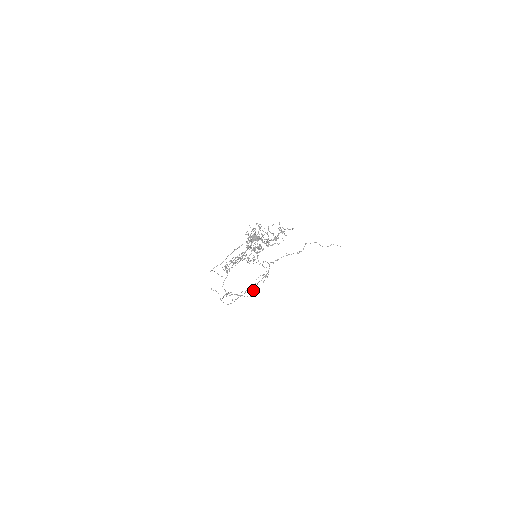
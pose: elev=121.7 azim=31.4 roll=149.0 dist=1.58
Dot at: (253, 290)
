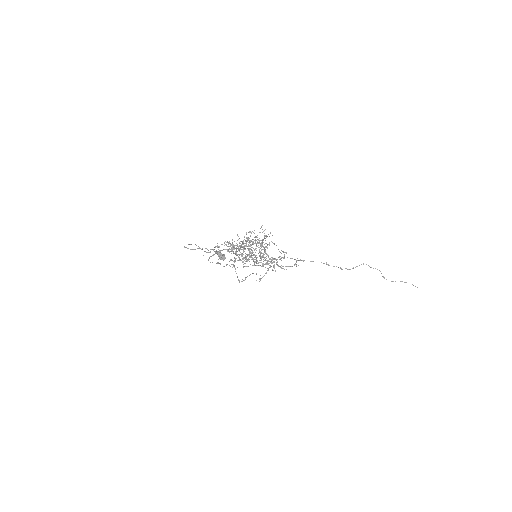
Dot at: occluded
